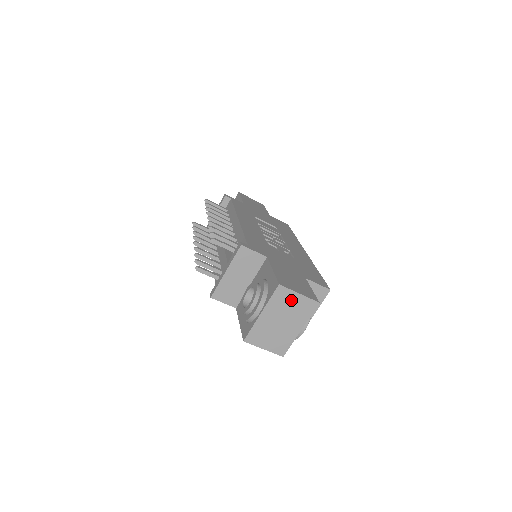
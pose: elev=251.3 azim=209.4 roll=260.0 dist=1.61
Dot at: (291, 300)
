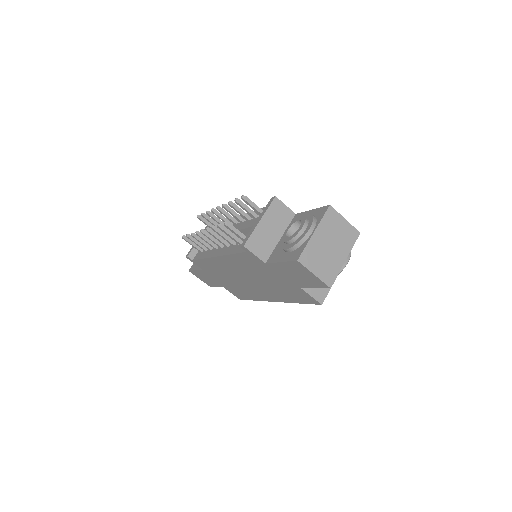
Dot at: (339, 224)
